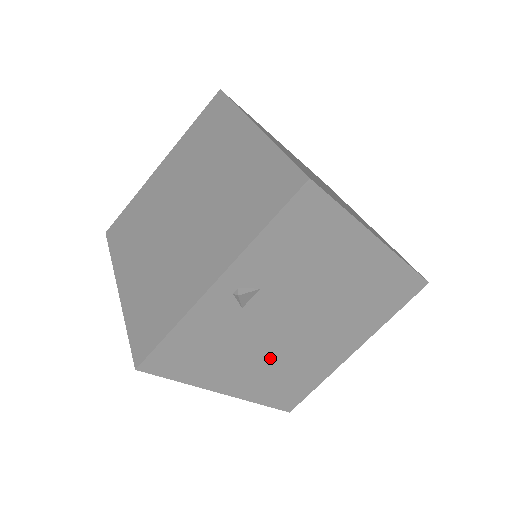
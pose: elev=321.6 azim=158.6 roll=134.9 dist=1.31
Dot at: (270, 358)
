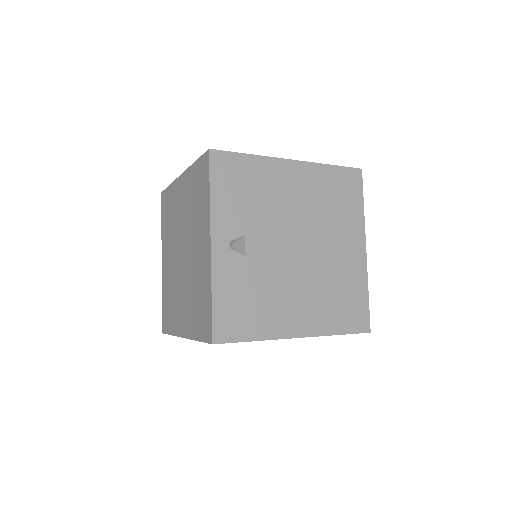
Dot at: (304, 288)
